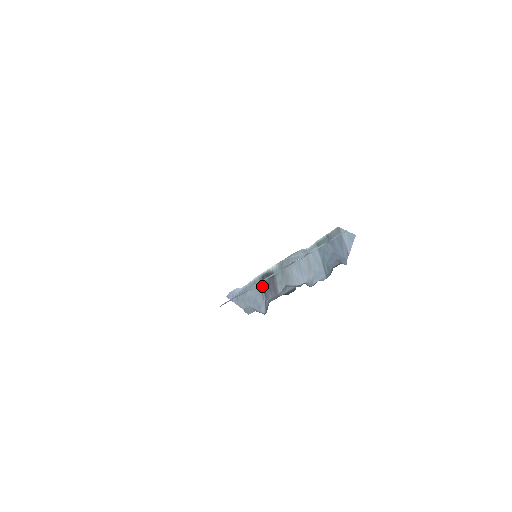
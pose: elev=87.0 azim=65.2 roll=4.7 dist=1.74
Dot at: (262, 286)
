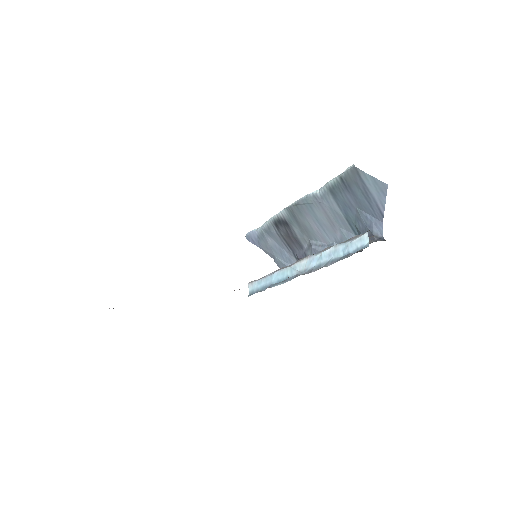
Dot at: (280, 237)
